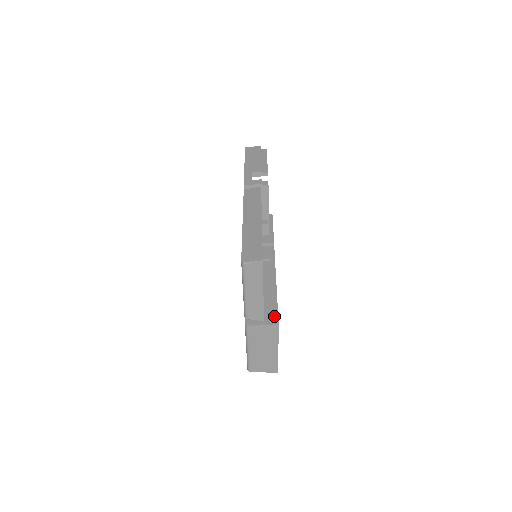
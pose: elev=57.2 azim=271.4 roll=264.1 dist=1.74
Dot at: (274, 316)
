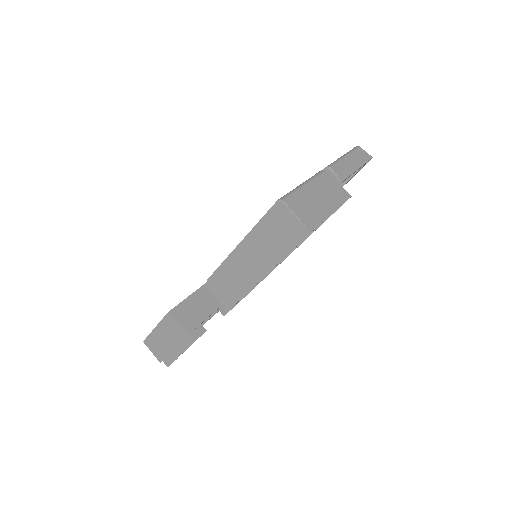
Dot at: occluded
